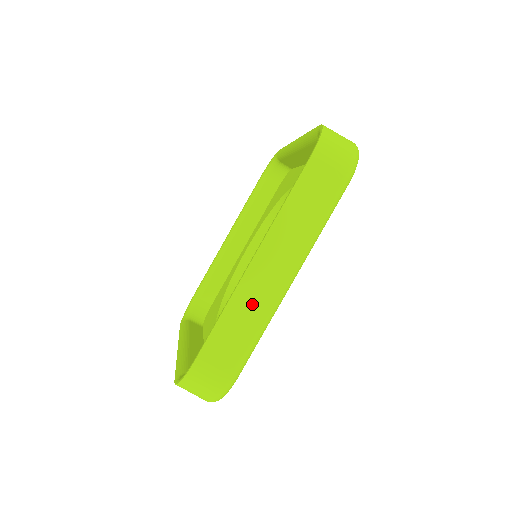
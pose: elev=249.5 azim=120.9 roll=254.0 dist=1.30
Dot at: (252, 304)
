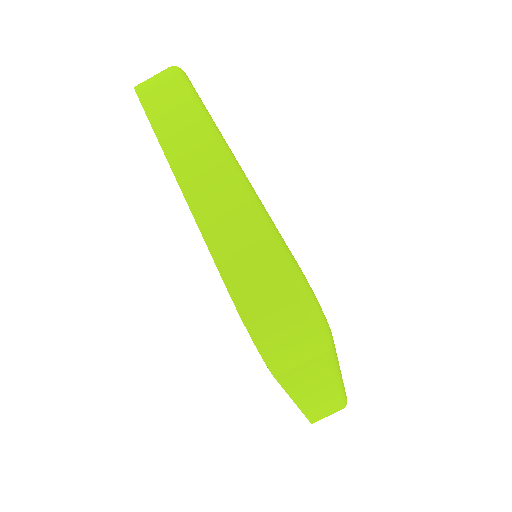
Dot at: (218, 199)
